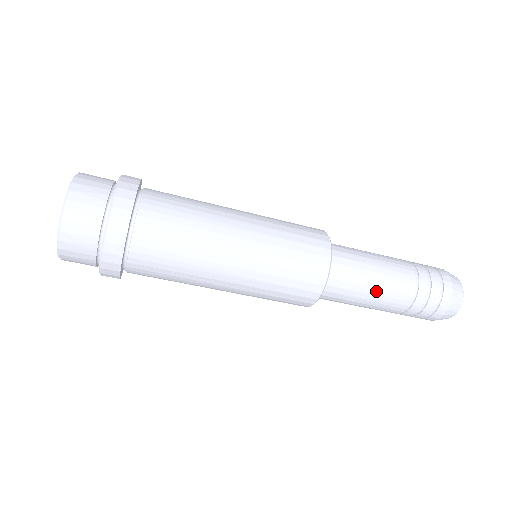
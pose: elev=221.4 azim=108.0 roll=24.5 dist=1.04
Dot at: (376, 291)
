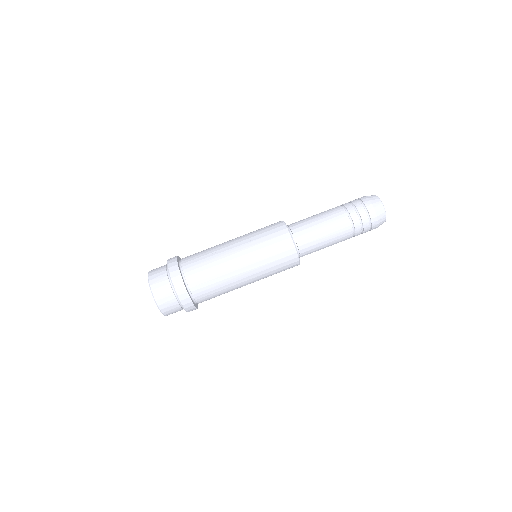
Dot at: (318, 214)
